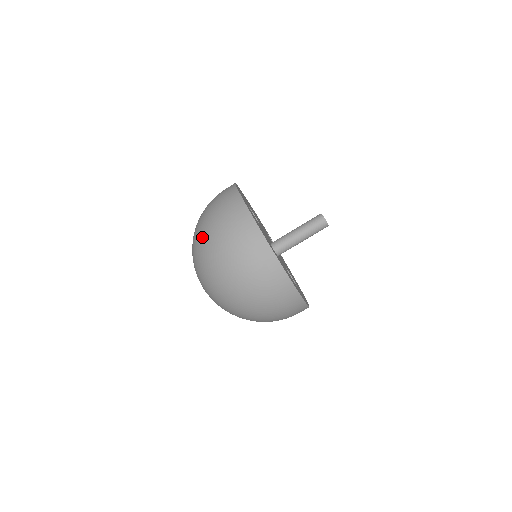
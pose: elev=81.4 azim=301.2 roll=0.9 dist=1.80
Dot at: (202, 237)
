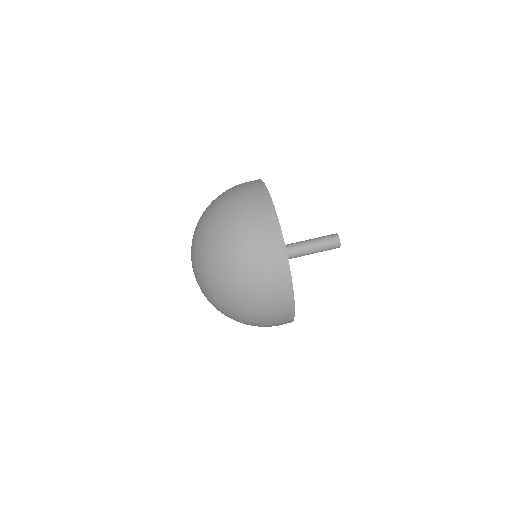
Dot at: (216, 217)
